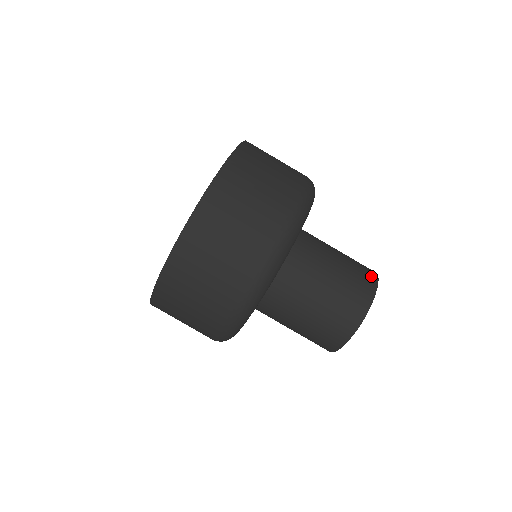
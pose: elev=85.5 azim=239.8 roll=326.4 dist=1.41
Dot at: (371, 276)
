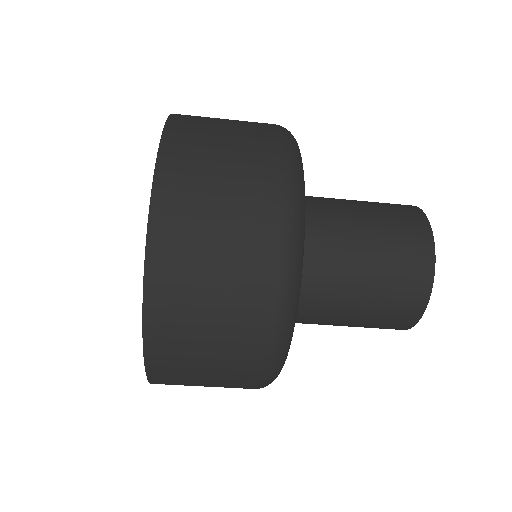
Dot at: (413, 212)
